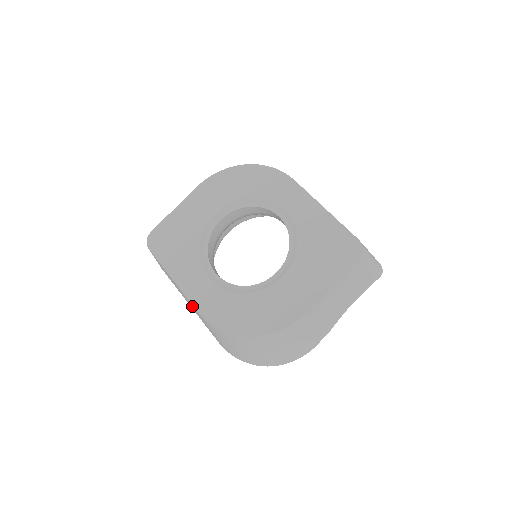
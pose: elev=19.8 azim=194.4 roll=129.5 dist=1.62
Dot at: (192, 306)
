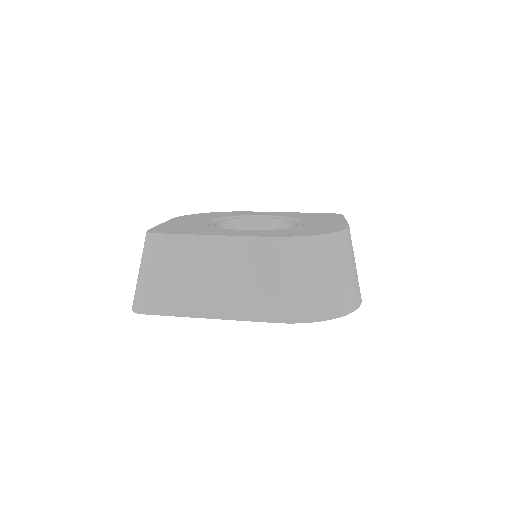
Dot at: (238, 263)
